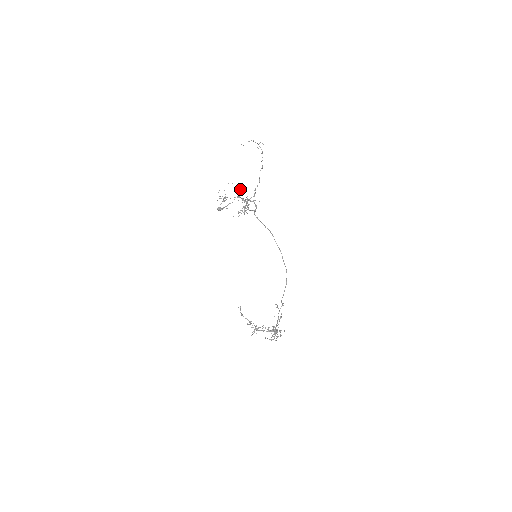
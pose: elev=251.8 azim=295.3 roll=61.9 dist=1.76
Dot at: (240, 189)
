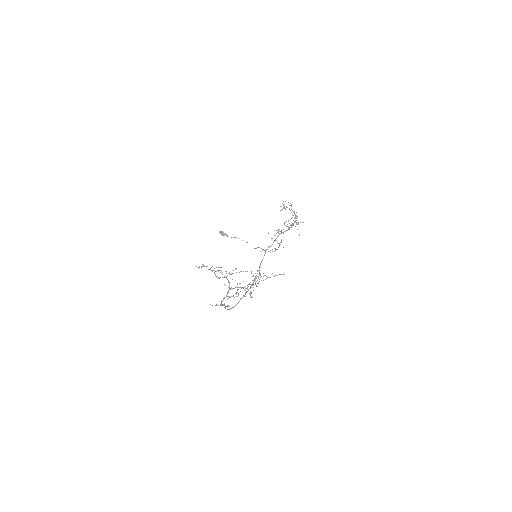
Dot at: (296, 218)
